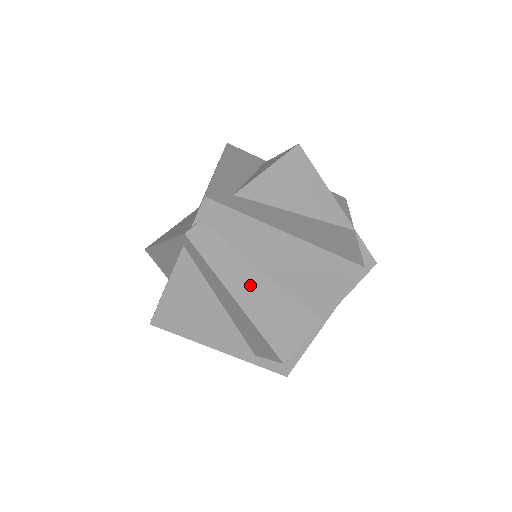
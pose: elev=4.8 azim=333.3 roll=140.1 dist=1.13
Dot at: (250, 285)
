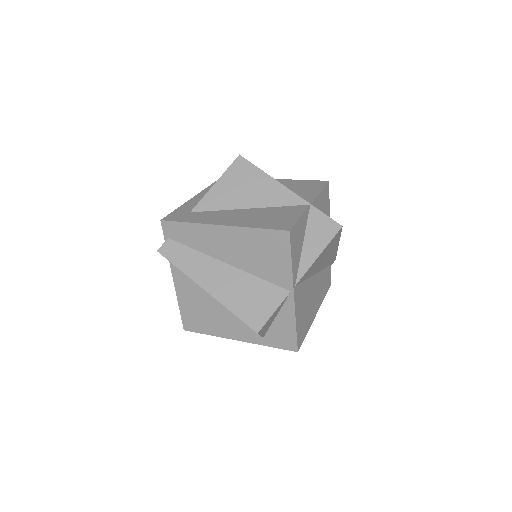
Dot at: (215, 275)
